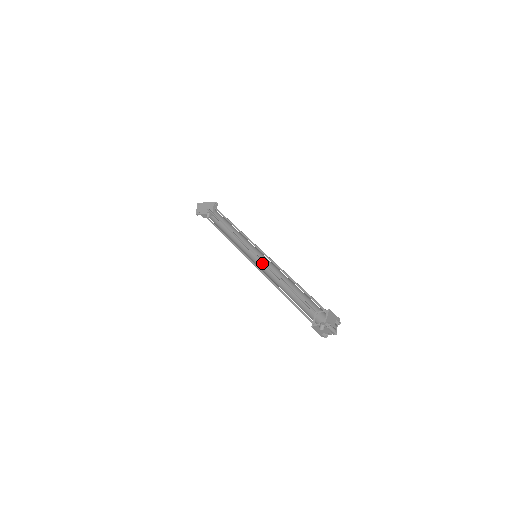
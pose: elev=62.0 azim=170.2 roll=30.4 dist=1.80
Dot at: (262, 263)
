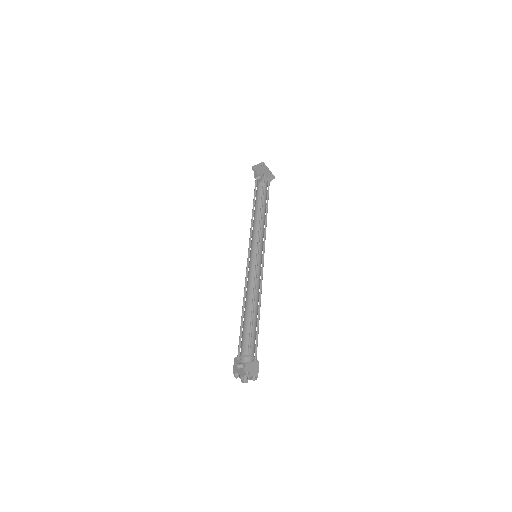
Dot at: (254, 265)
